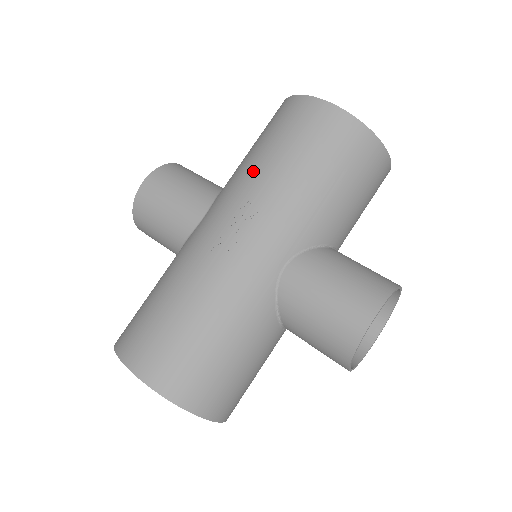
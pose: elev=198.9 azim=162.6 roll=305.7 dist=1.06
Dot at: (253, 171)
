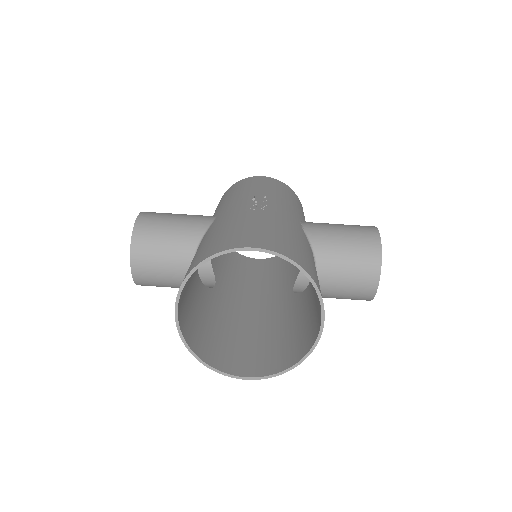
Dot at: (243, 192)
